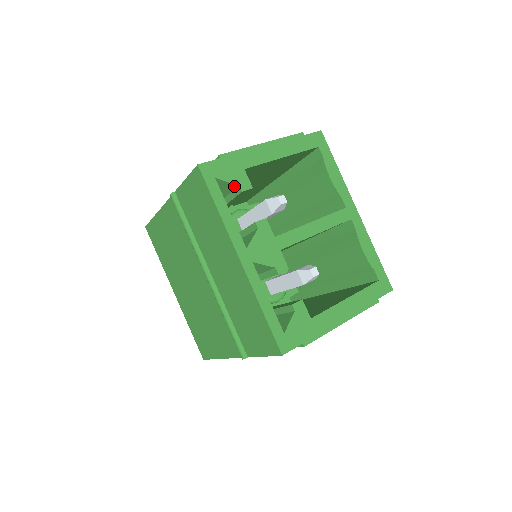
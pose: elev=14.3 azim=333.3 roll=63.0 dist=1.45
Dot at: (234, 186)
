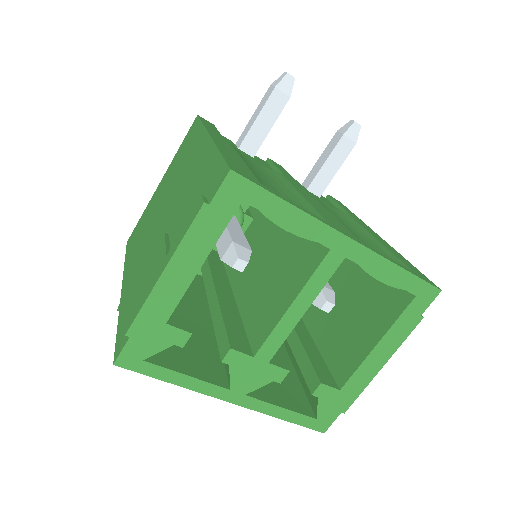
Dot at: (170, 342)
